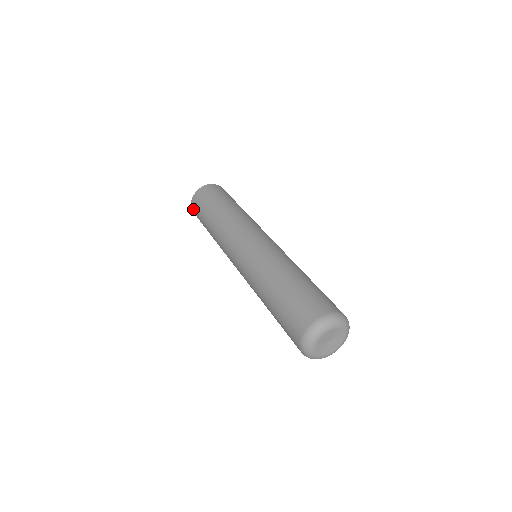
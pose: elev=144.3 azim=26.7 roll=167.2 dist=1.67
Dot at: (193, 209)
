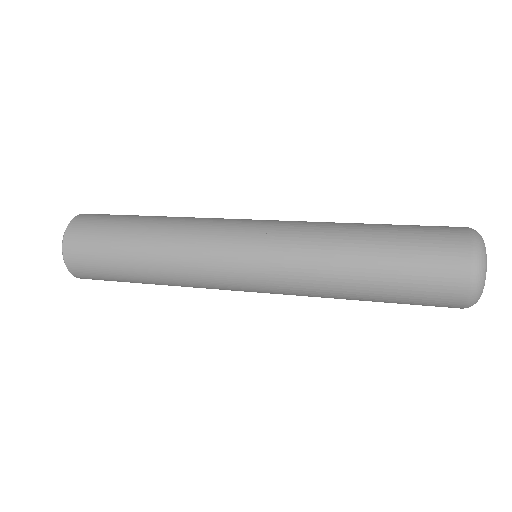
Dot at: (73, 261)
